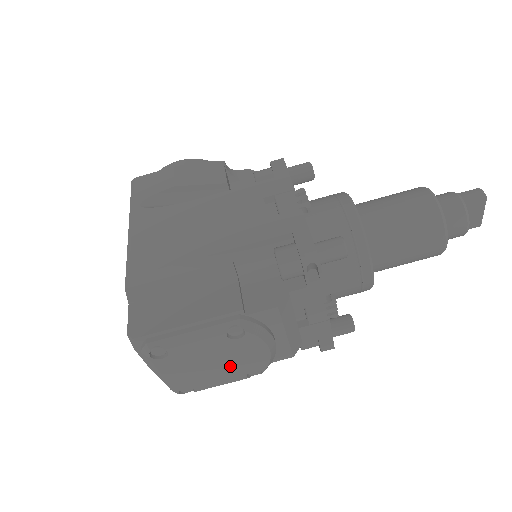
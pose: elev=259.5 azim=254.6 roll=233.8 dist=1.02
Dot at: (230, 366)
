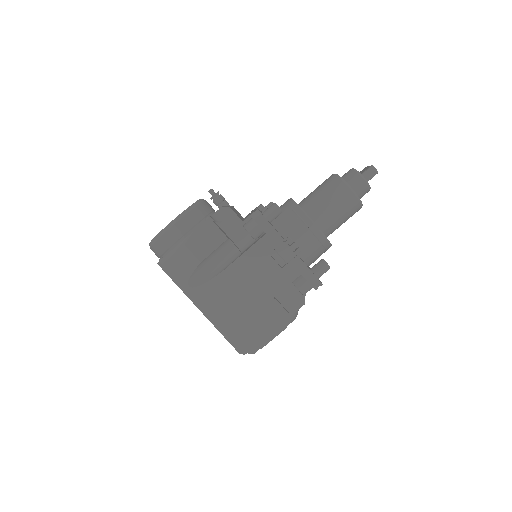
Dot at: occluded
